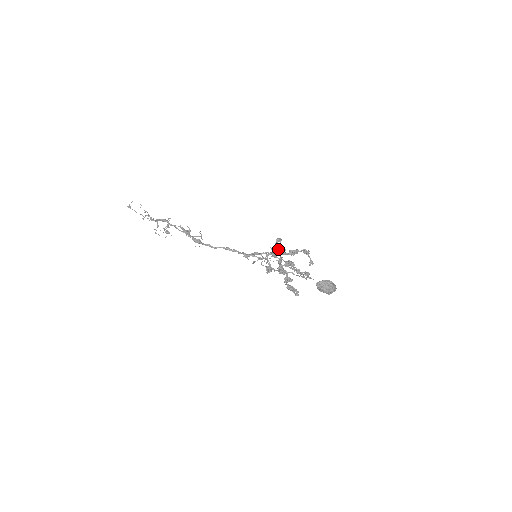
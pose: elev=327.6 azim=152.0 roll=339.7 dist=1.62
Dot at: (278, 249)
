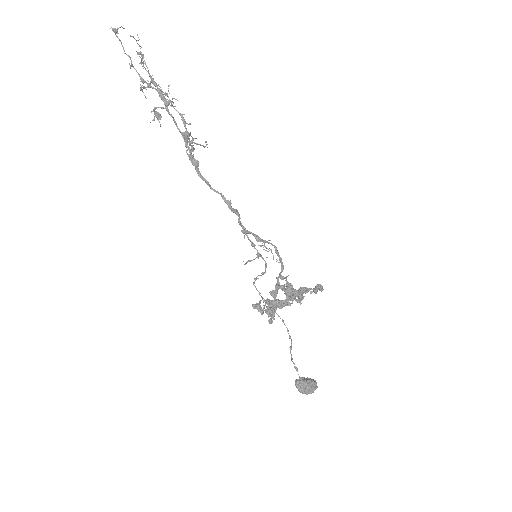
Dot at: (287, 300)
